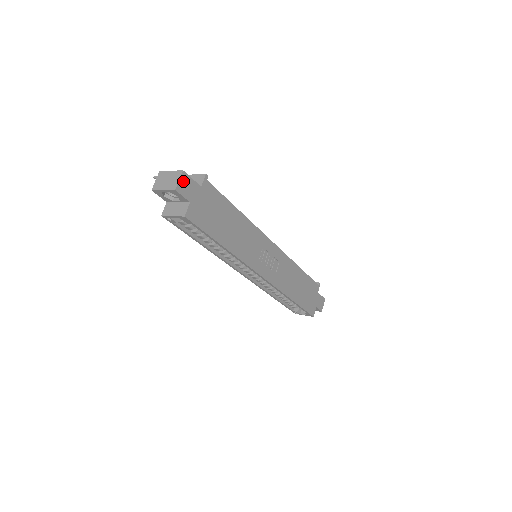
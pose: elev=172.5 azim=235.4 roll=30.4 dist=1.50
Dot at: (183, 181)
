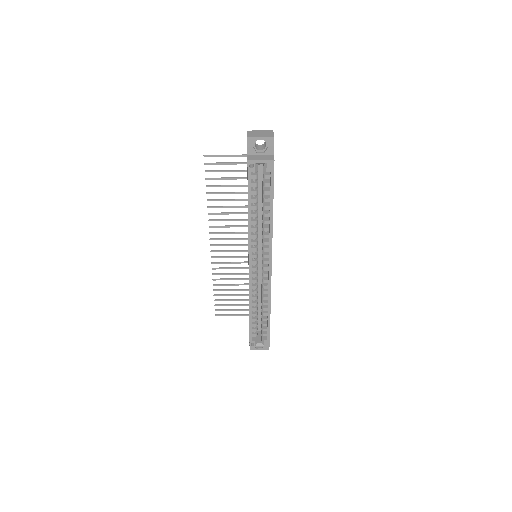
Dot at: occluded
